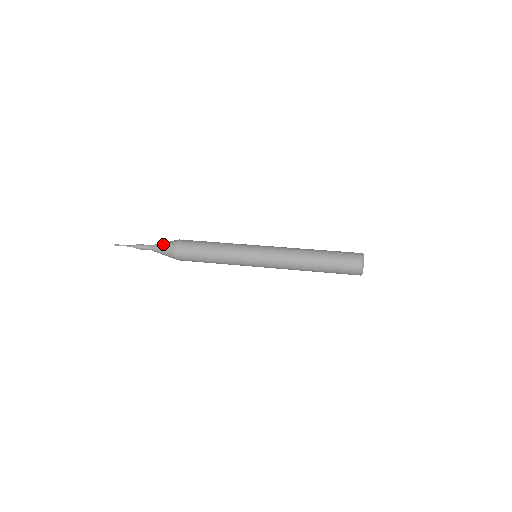
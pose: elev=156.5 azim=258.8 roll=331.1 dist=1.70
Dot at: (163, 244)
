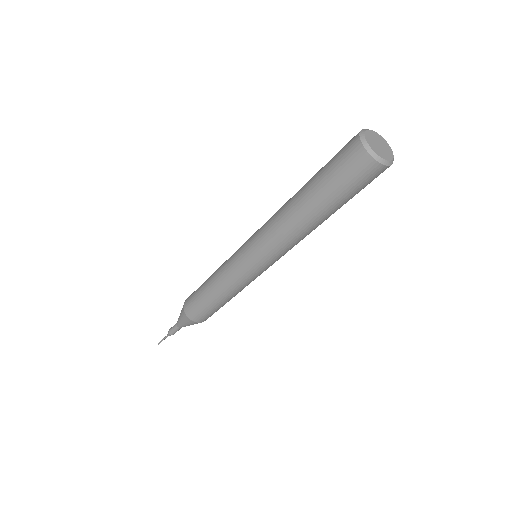
Dot at: occluded
